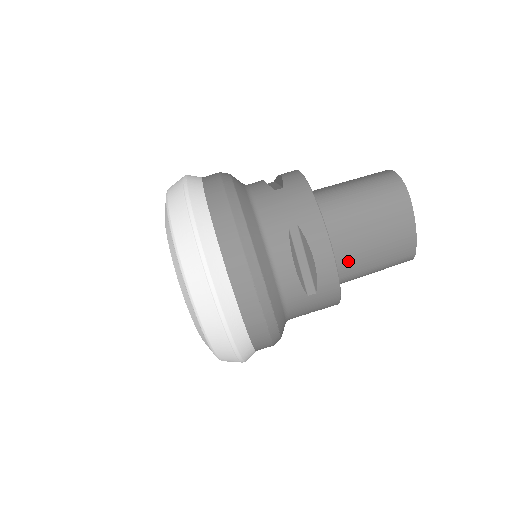
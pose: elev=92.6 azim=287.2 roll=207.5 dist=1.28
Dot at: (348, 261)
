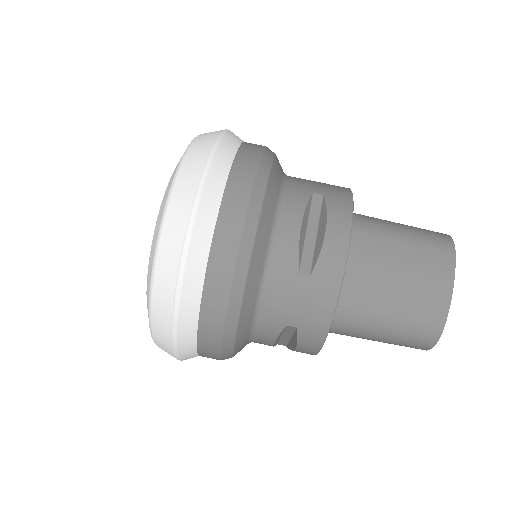
Dot at: (360, 281)
